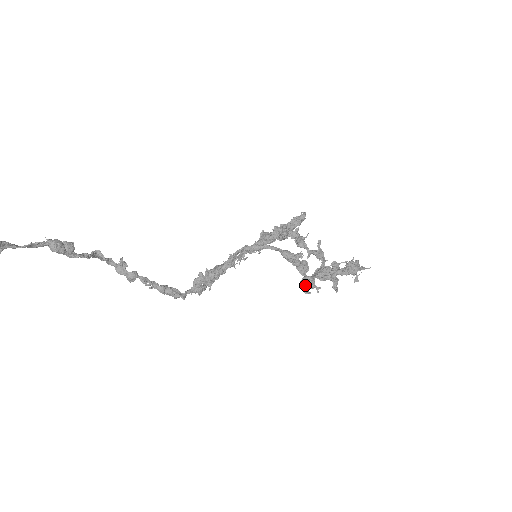
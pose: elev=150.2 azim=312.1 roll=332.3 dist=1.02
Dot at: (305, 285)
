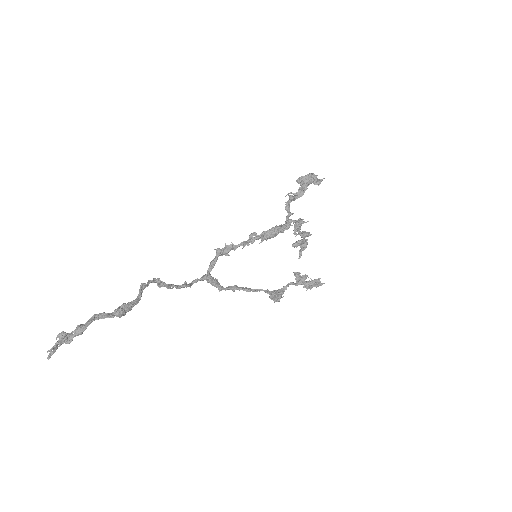
Dot at: occluded
